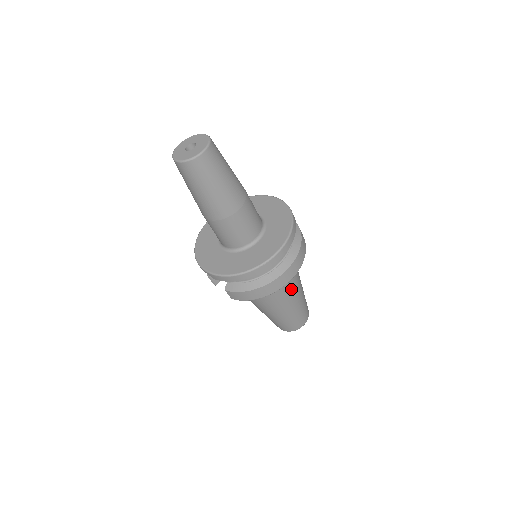
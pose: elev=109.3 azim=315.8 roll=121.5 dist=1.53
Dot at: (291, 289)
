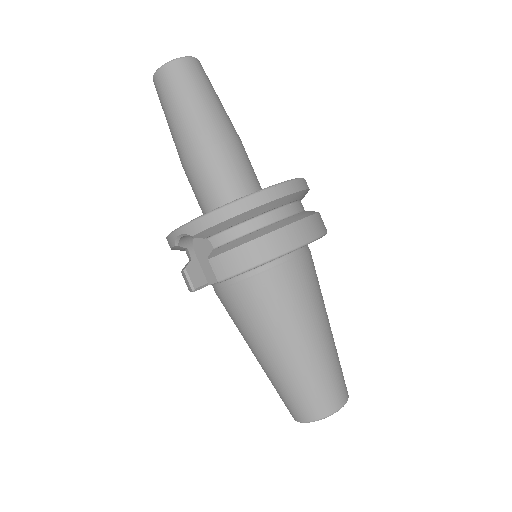
Dot at: (313, 297)
